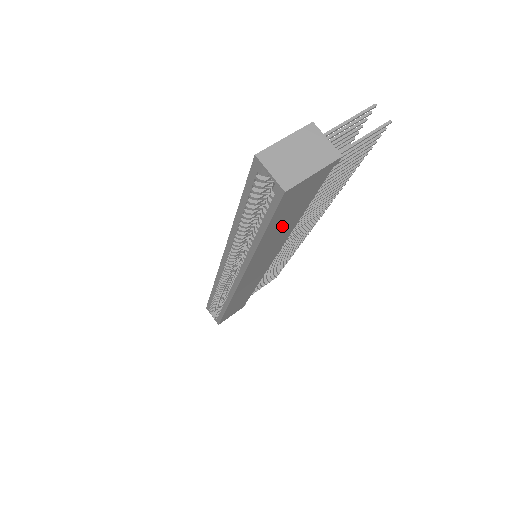
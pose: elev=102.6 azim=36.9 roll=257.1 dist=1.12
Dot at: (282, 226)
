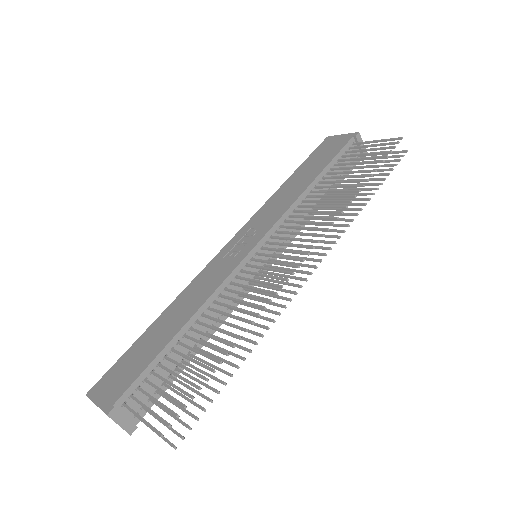
Dot at: occluded
